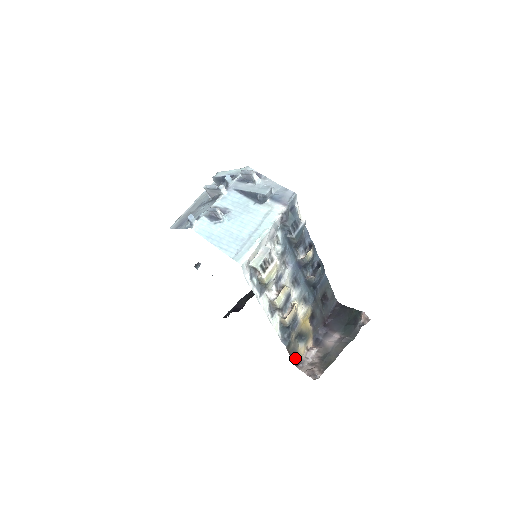
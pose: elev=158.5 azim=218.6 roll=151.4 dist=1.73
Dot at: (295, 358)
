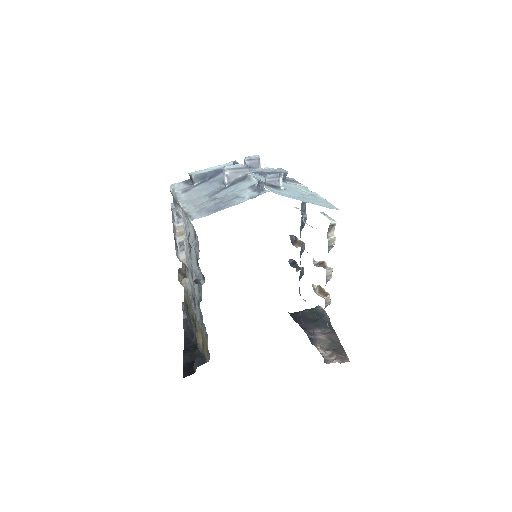
Dot at: occluded
